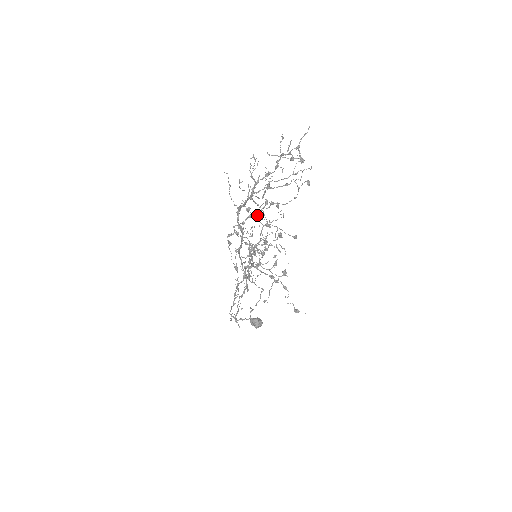
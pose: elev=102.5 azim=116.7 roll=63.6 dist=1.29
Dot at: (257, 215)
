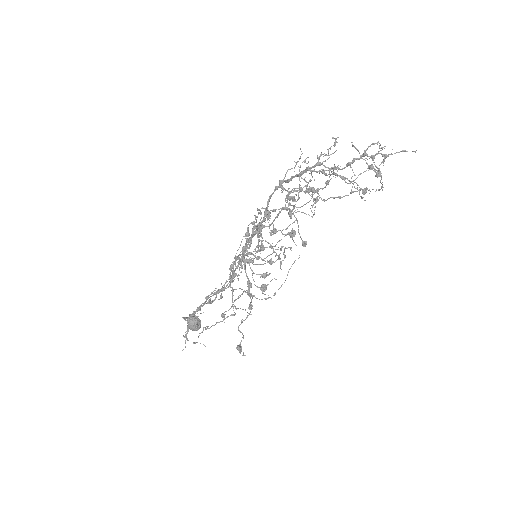
Dot at: (289, 191)
